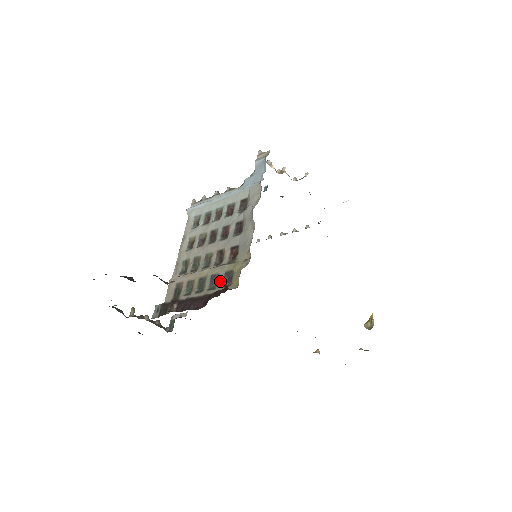
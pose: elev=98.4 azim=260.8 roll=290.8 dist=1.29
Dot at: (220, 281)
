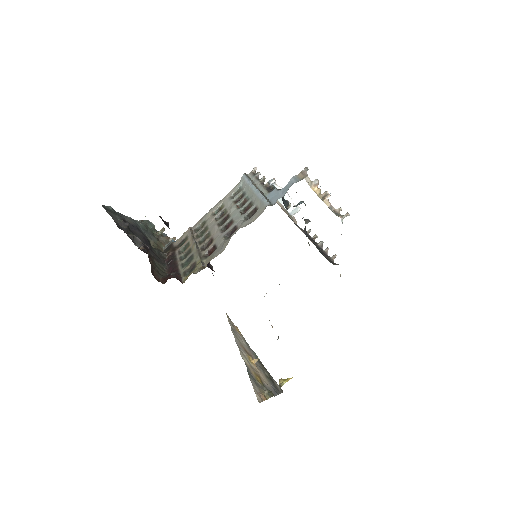
Dot at: (188, 265)
